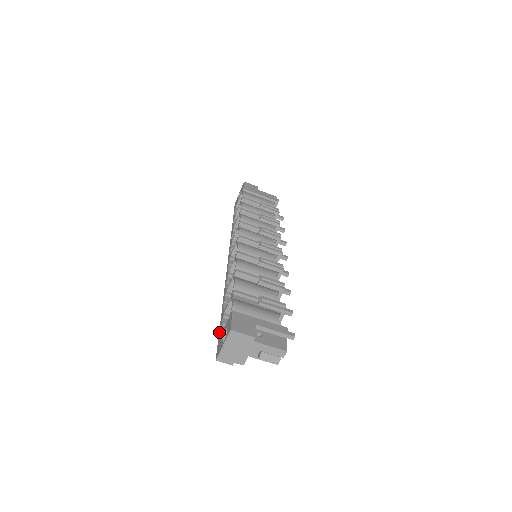
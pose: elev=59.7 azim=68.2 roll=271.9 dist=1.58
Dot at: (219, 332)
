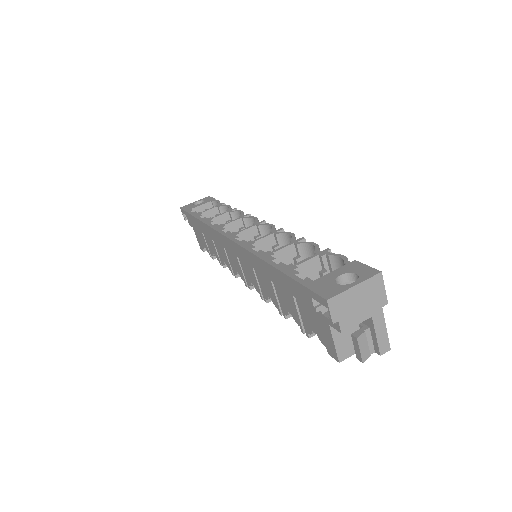
Dot at: (298, 279)
